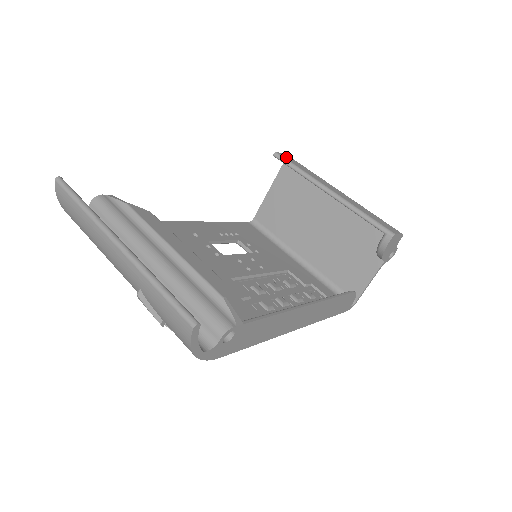
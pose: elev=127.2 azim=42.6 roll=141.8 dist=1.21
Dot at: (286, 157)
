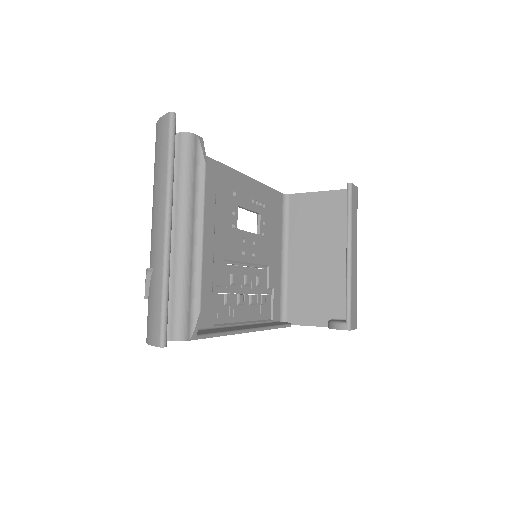
Dot at: (354, 194)
